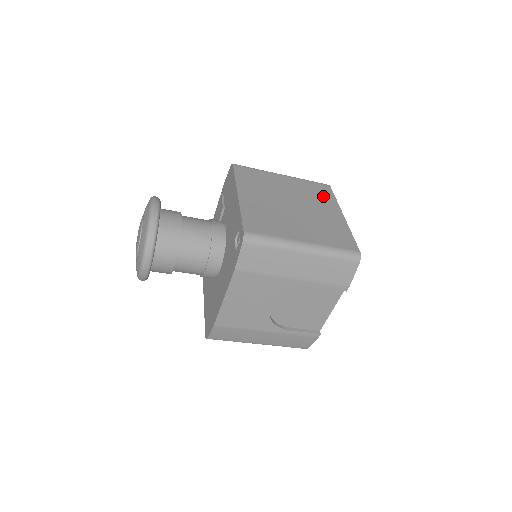
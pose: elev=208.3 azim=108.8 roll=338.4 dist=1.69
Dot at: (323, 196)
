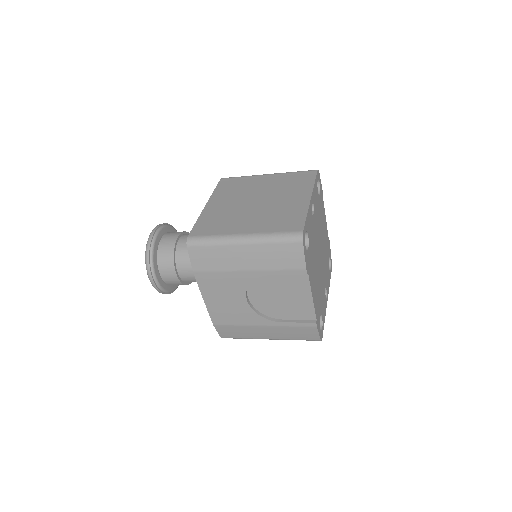
Dot at: (300, 183)
